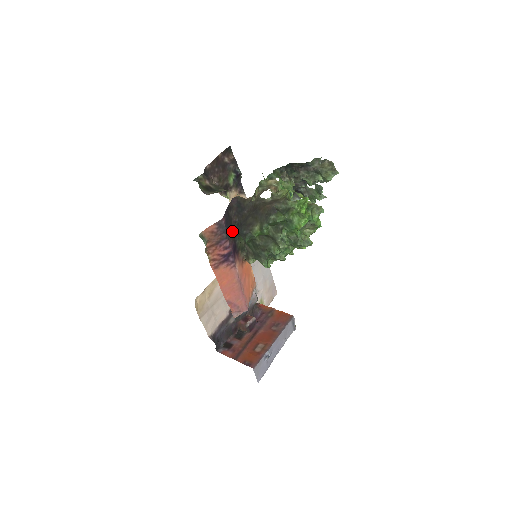
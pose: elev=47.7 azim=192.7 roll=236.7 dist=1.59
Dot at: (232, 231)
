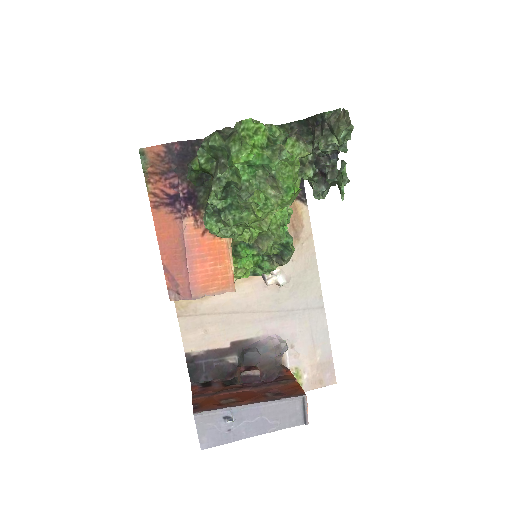
Dot at: occluded
